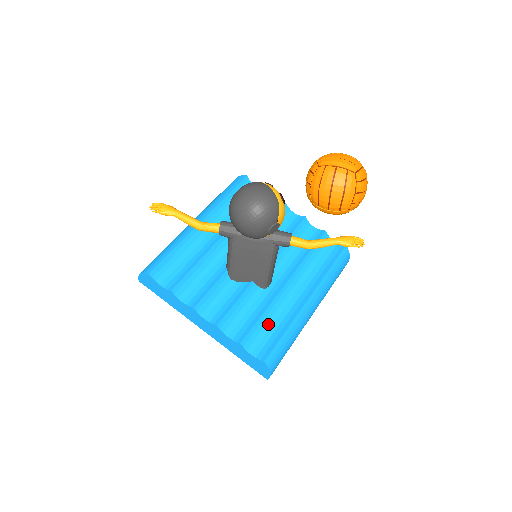
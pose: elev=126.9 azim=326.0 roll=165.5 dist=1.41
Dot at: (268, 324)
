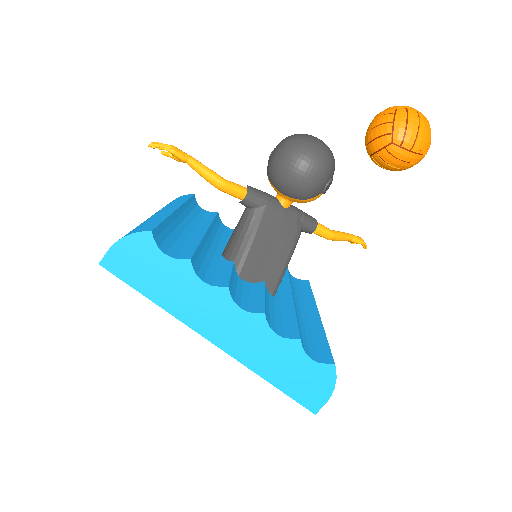
Dot at: (302, 330)
